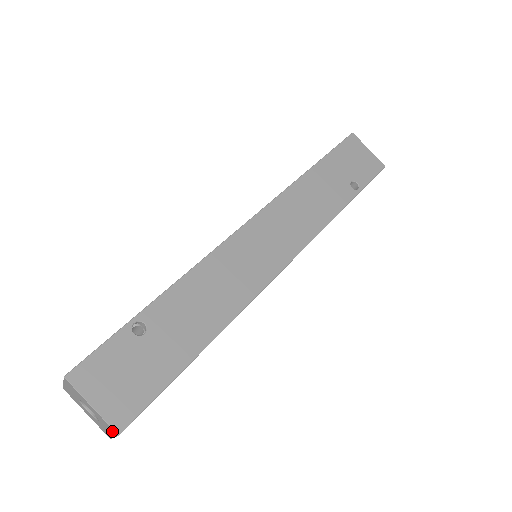
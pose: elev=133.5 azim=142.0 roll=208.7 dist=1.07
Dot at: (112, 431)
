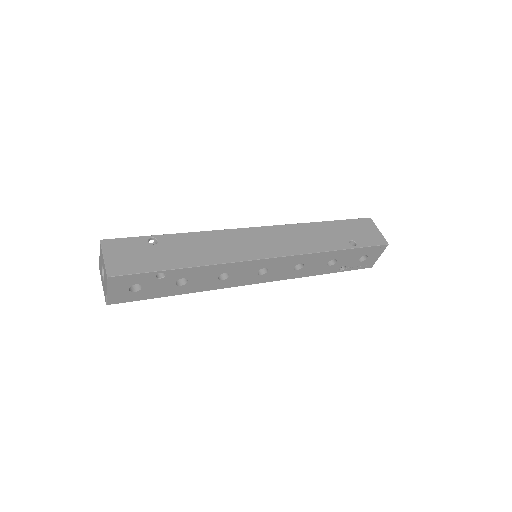
Dot at: (106, 278)
